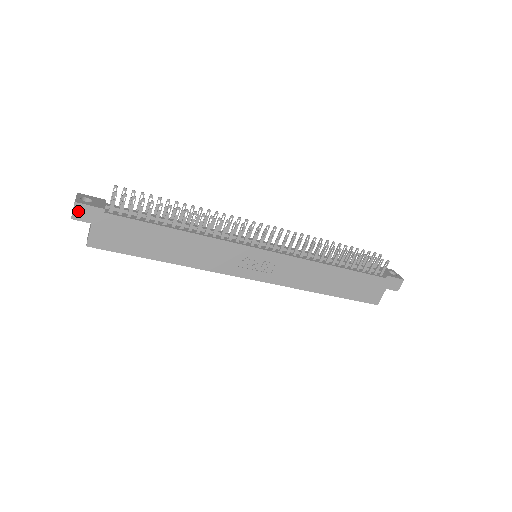
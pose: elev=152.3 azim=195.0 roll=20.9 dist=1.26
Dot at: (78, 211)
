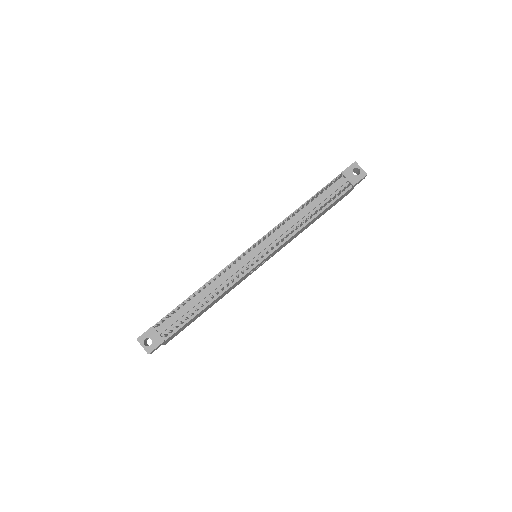
Dot at: (152, 352)
